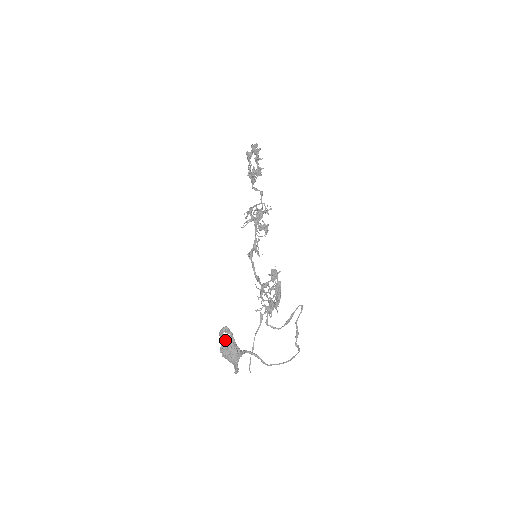
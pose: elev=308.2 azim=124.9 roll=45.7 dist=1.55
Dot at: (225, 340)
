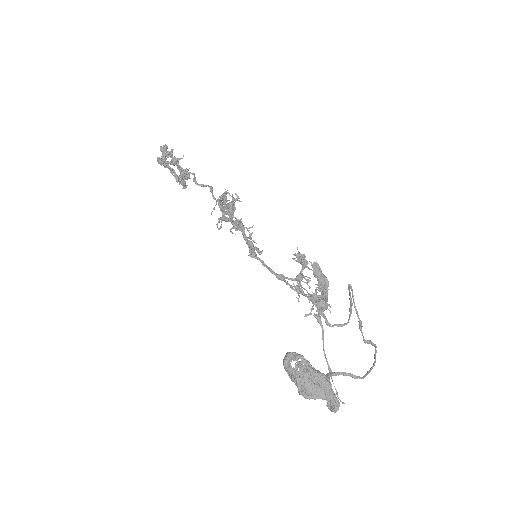
Dot at: (299, 371)
